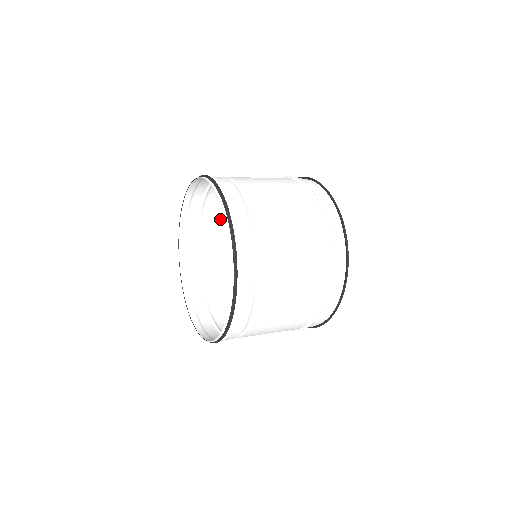
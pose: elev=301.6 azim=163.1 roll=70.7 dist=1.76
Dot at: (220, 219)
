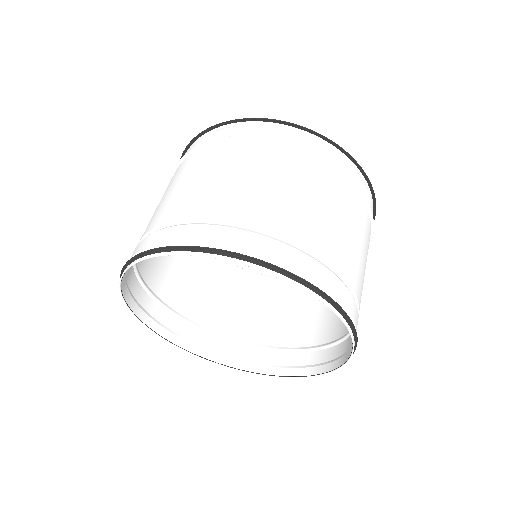
Dot at: (172, 278)
